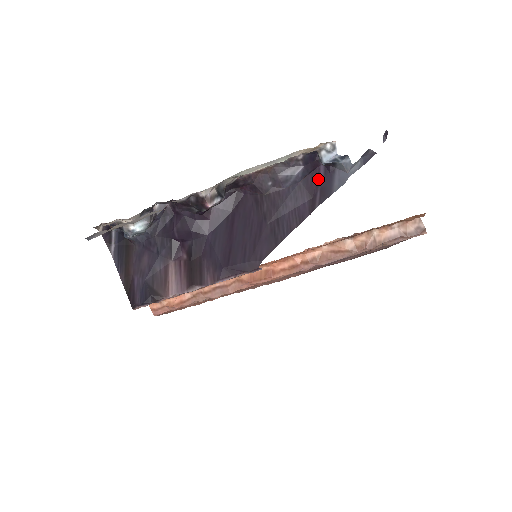
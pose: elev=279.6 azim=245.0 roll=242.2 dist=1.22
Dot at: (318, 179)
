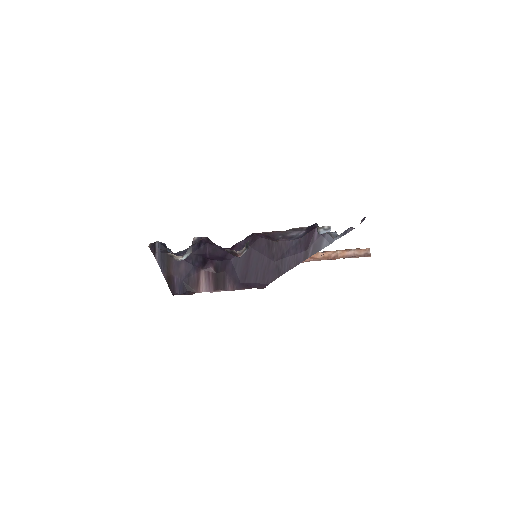
Dot at: (313, 237)
